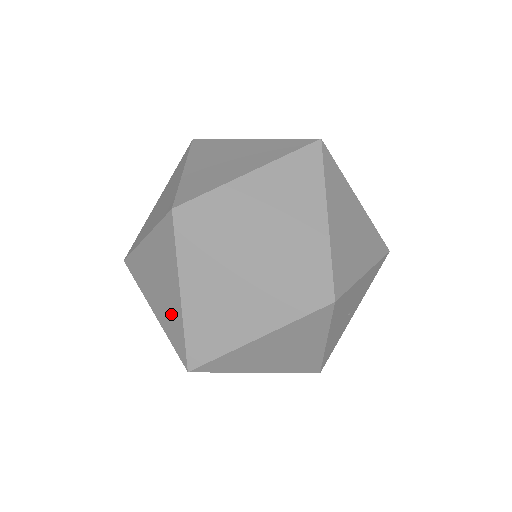
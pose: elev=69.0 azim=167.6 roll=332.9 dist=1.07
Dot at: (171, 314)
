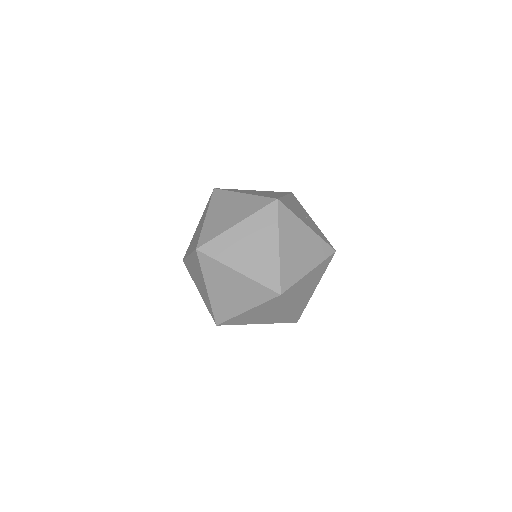
Dot at: (248, 290)
